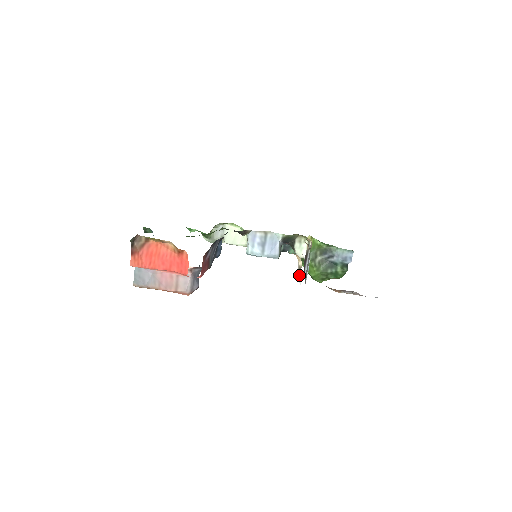
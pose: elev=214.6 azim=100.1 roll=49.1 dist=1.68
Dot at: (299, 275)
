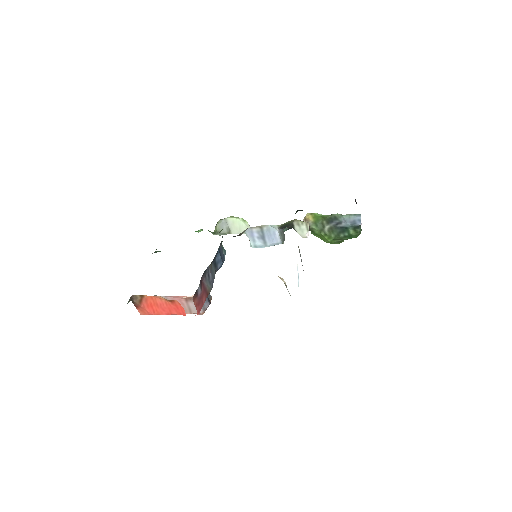
Dot at: occluded
